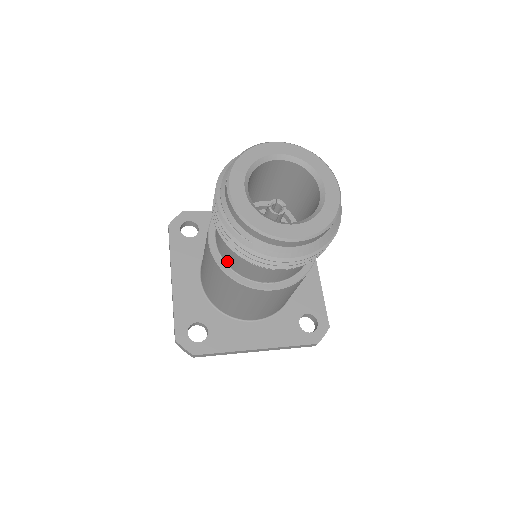
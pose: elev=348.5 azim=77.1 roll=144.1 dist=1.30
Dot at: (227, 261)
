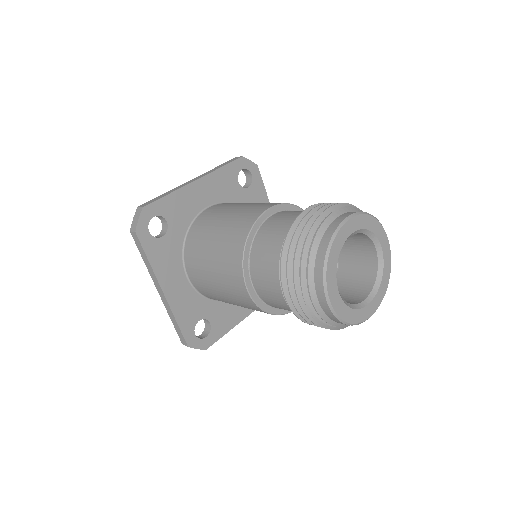
Dot at: (270, 305)
